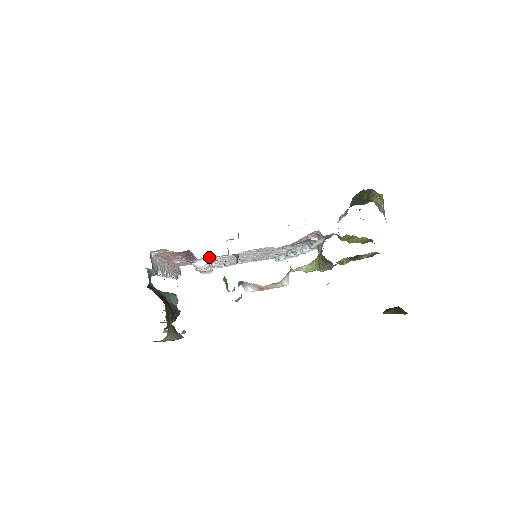
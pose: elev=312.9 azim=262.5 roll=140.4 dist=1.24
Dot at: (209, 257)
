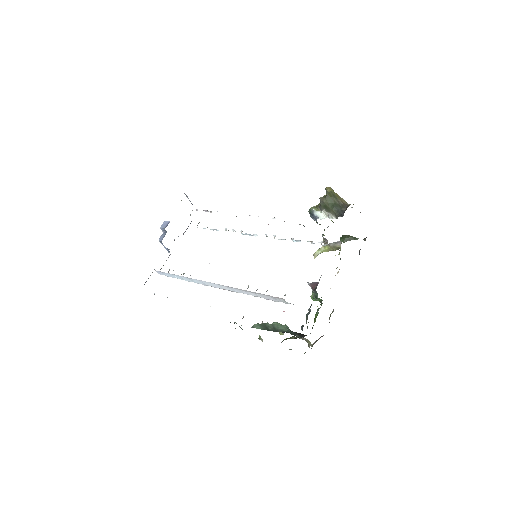
Dot at: occluded
